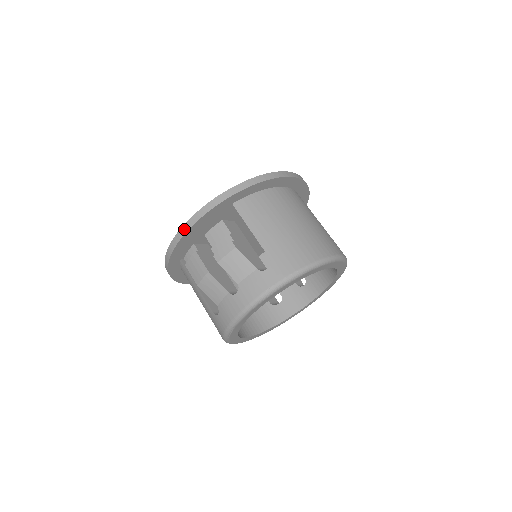
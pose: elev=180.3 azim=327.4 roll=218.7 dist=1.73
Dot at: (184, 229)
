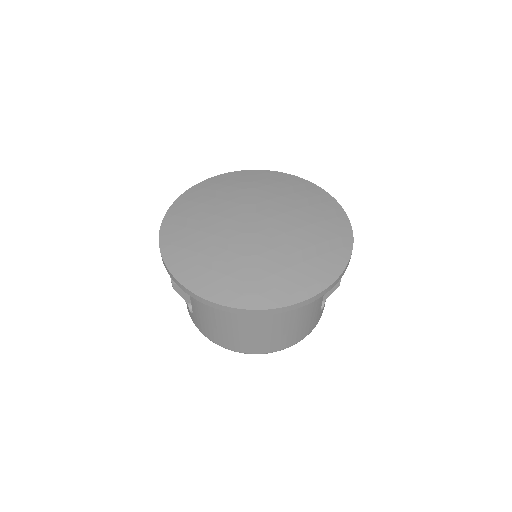
Dot at: (160, 232)
